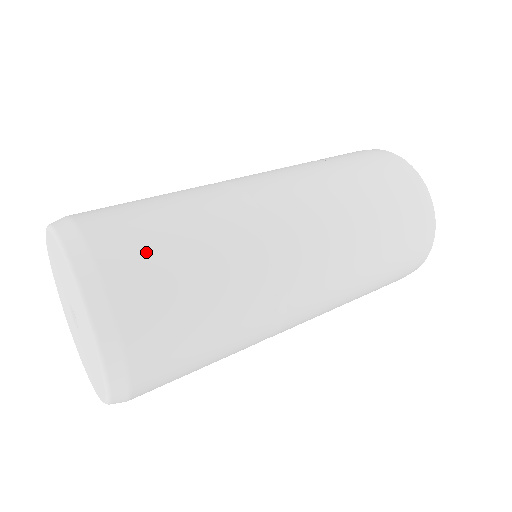
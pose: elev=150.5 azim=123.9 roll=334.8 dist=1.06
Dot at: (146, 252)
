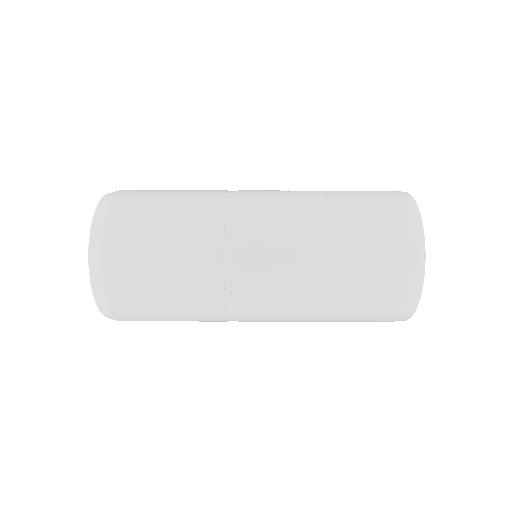
Dot at: (136, 239)
